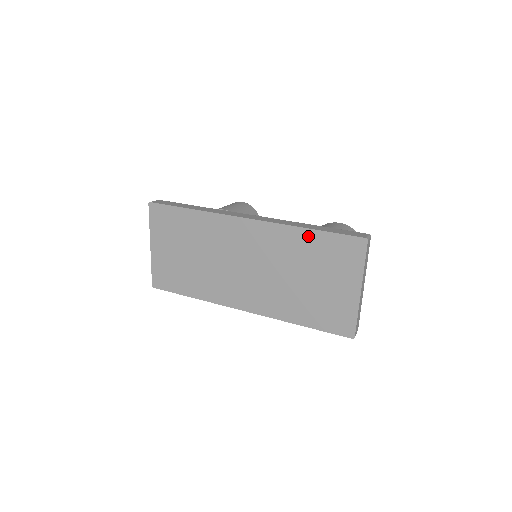
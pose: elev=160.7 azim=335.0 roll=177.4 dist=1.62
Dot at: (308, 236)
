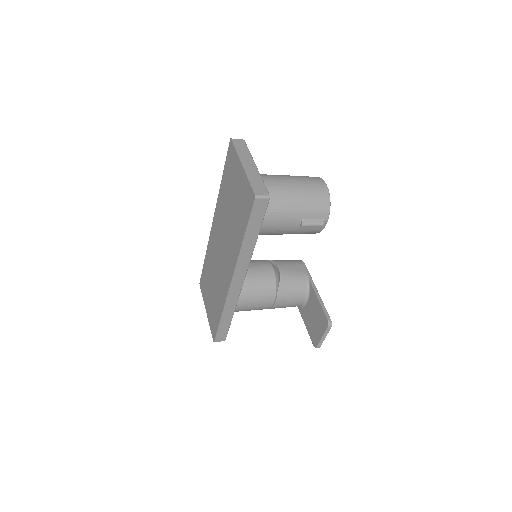
Dot at: (223, 183)
